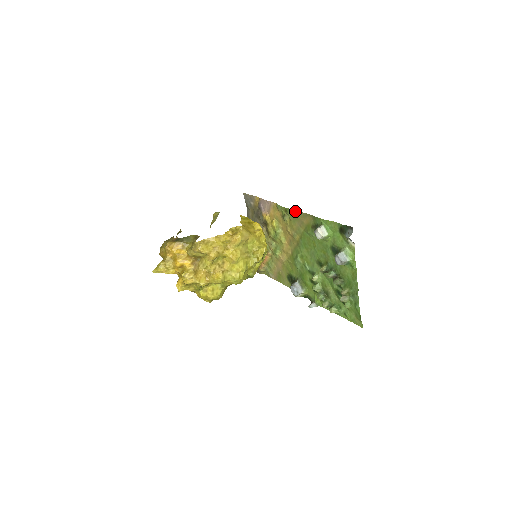
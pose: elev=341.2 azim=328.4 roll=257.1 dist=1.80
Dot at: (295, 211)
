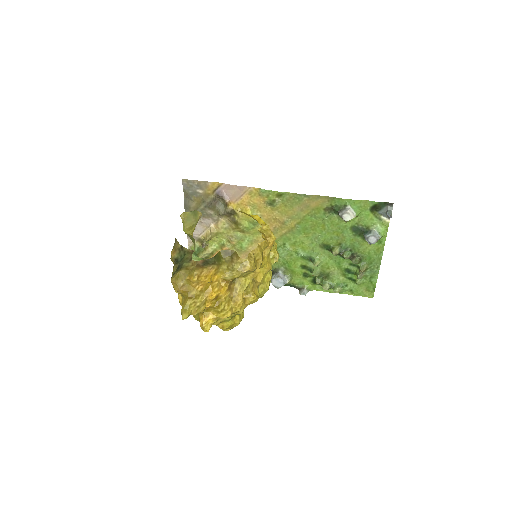
Dot at: (299, 194)
